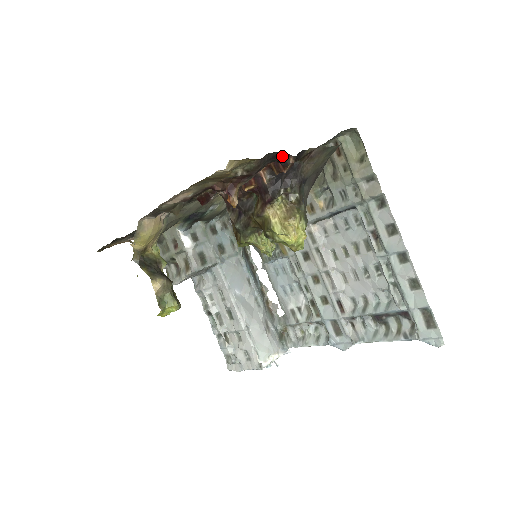
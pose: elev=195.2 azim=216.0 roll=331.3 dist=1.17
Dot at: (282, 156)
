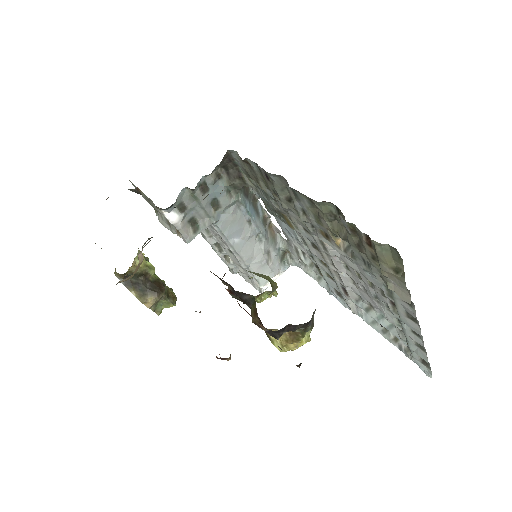
Dot at: occluded
